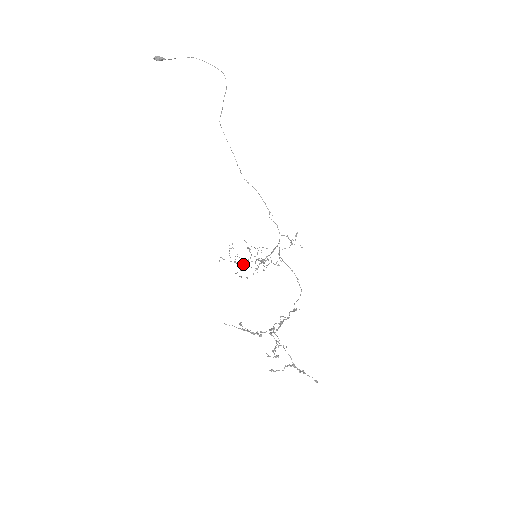
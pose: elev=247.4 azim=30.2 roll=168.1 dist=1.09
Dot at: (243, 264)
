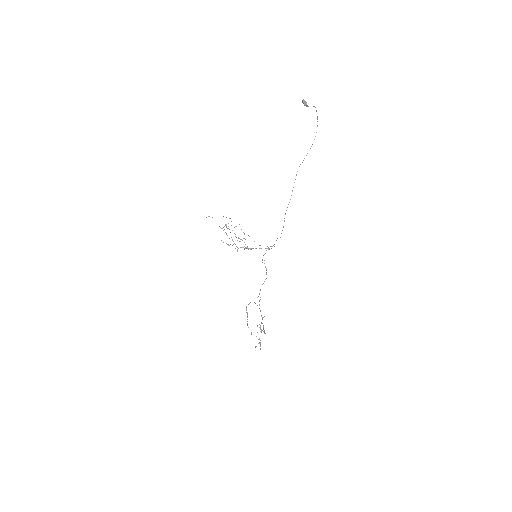
Dot at: occluded
